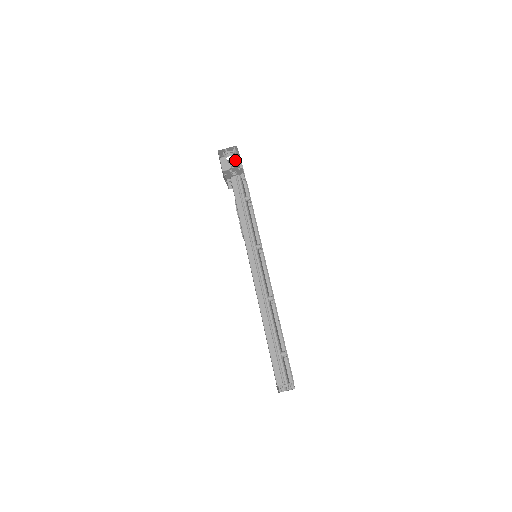
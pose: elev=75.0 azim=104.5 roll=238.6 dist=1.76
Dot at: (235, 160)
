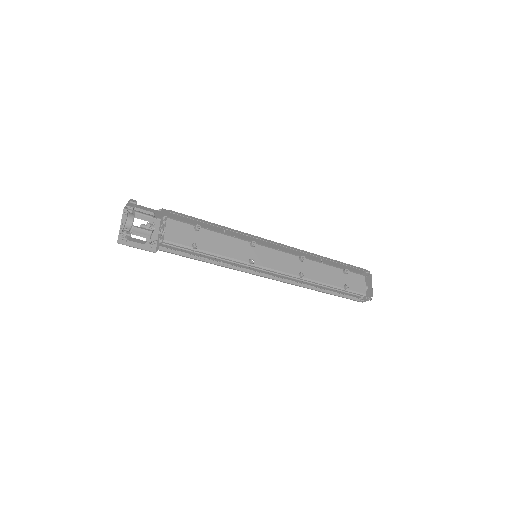
Dot at: (139, 233)
